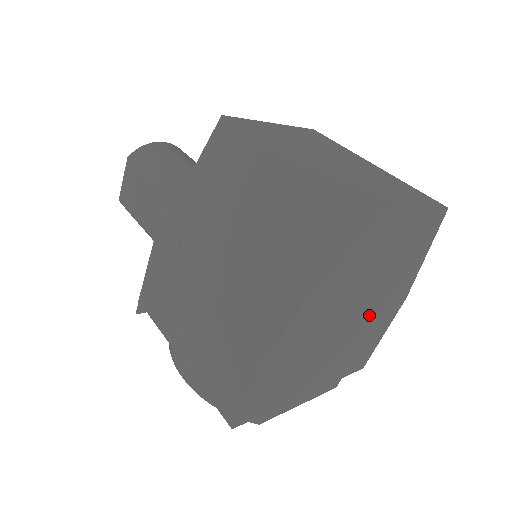
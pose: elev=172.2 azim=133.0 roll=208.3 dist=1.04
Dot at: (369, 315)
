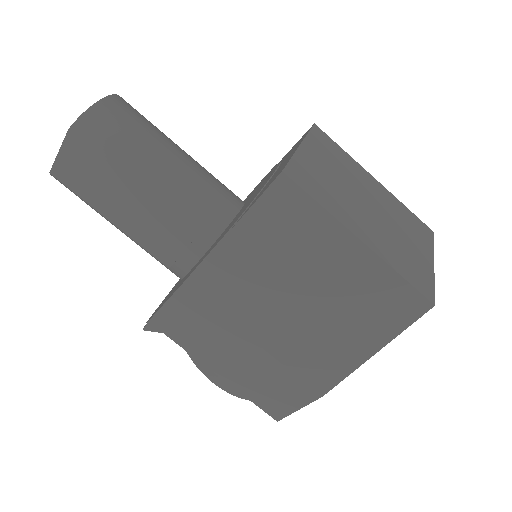
Dot at: occluded
